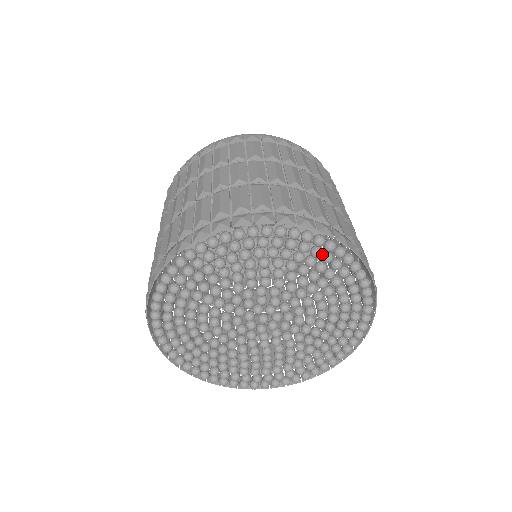
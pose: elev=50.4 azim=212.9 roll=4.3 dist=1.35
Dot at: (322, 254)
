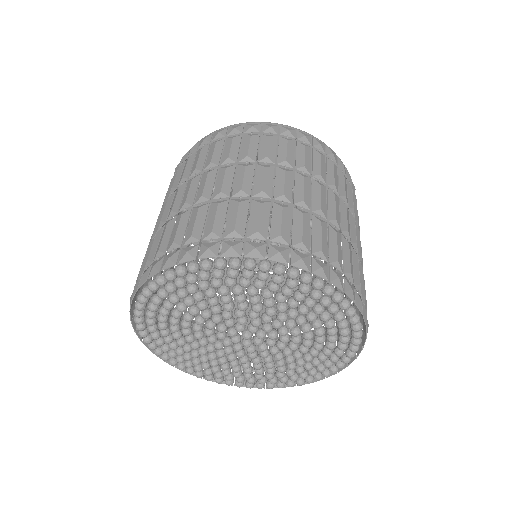
Dot at: (299, 284)
